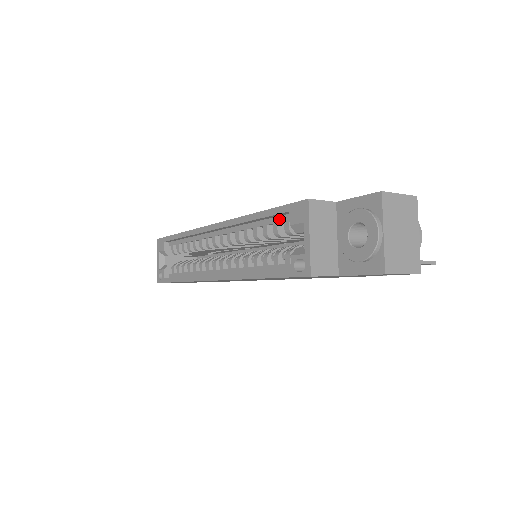
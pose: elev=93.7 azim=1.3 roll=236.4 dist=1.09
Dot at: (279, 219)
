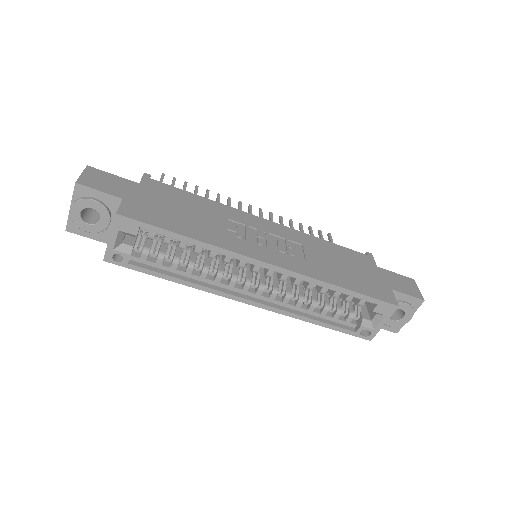
Dot at: (357, 296)
